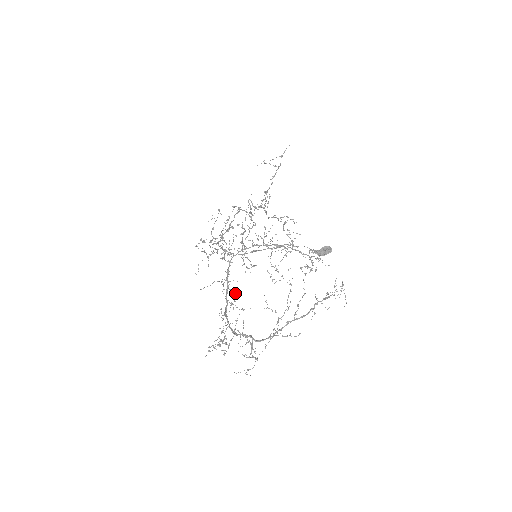
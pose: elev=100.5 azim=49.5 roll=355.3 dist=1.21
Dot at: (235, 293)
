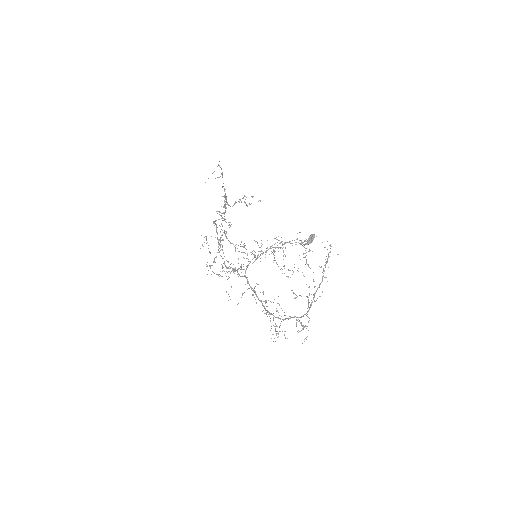
Dot at: occluded
